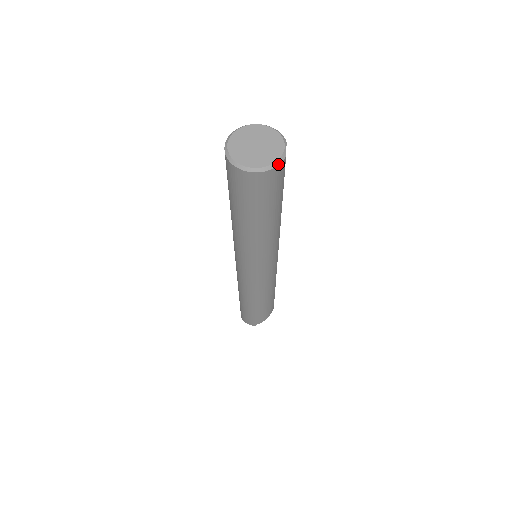
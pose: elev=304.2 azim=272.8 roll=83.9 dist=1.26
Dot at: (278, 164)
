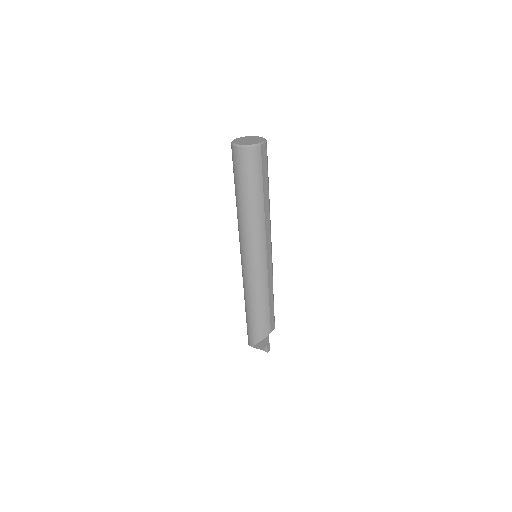
Dot at: (253, 146)
